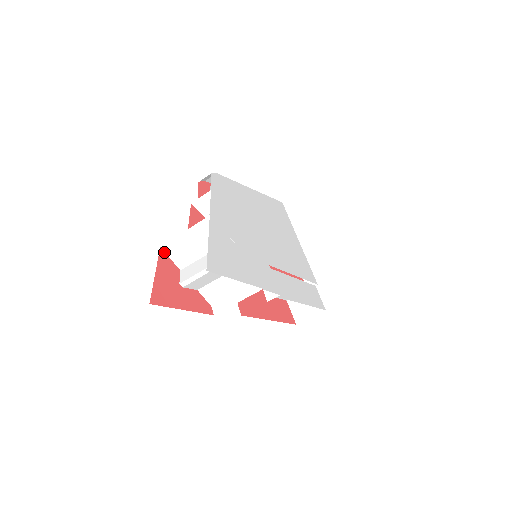
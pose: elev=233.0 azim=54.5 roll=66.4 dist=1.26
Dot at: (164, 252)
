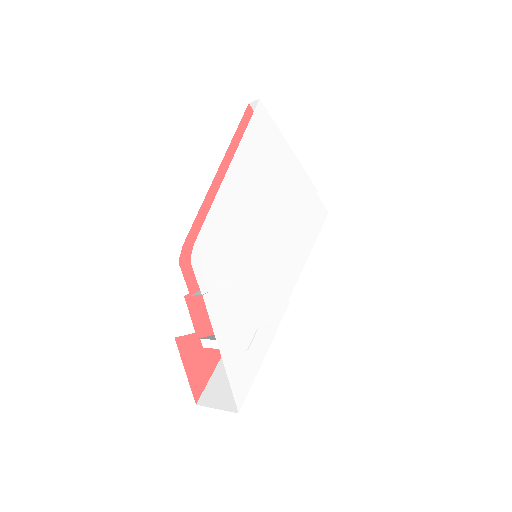
Dot at: (179, 337)
